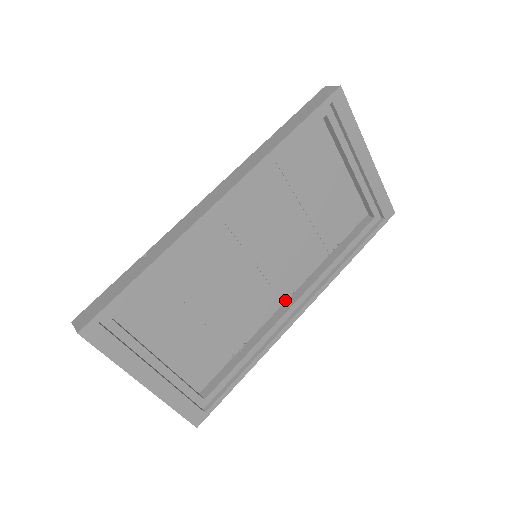
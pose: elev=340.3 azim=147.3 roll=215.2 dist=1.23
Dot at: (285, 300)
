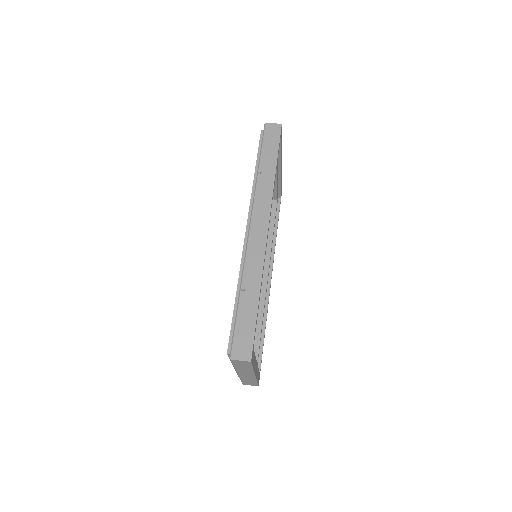
Dot at: occluded
